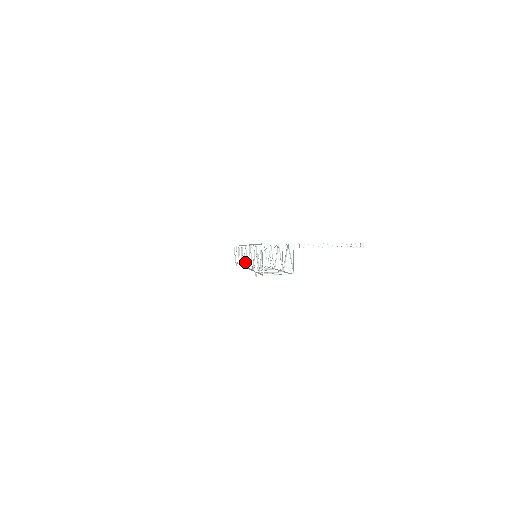
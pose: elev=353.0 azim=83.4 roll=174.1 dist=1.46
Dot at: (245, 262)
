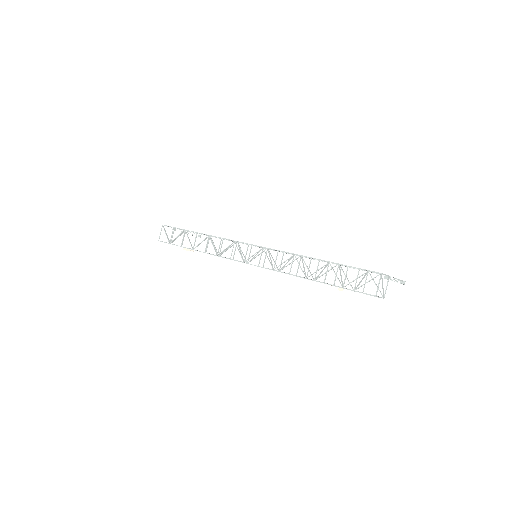
Dot at: occluded
